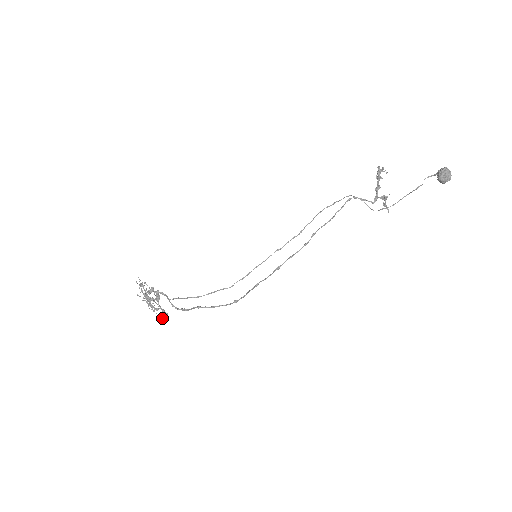
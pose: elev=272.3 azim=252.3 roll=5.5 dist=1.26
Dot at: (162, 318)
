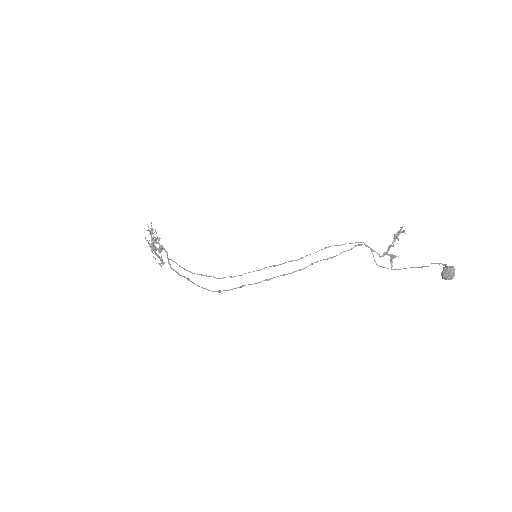
Dot at: (159, 264)
